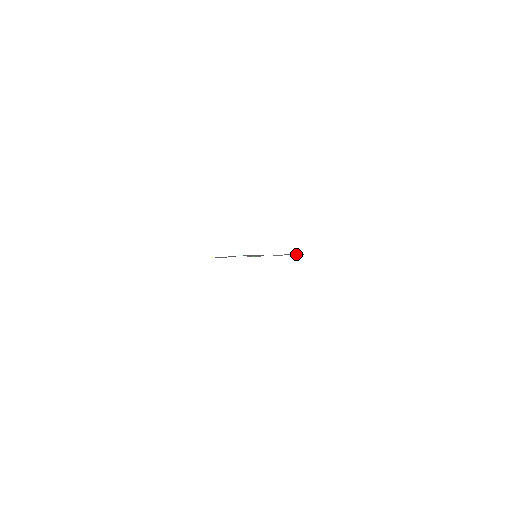
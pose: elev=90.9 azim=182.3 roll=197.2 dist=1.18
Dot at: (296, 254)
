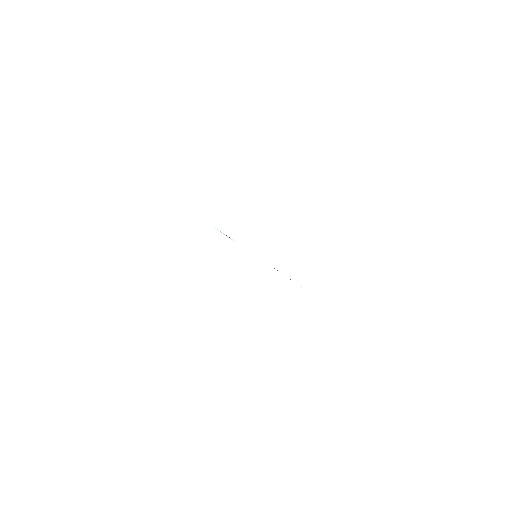
Dot at: occluded
